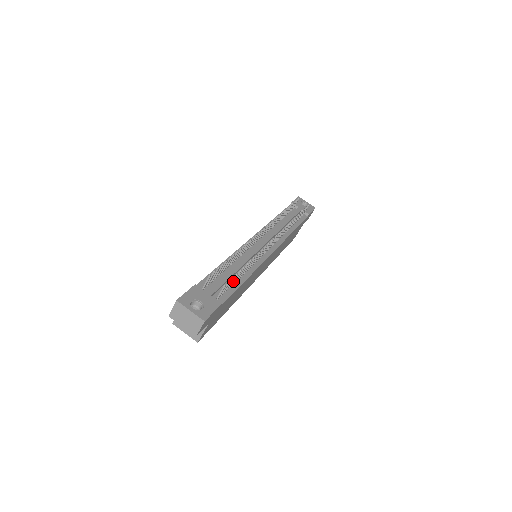
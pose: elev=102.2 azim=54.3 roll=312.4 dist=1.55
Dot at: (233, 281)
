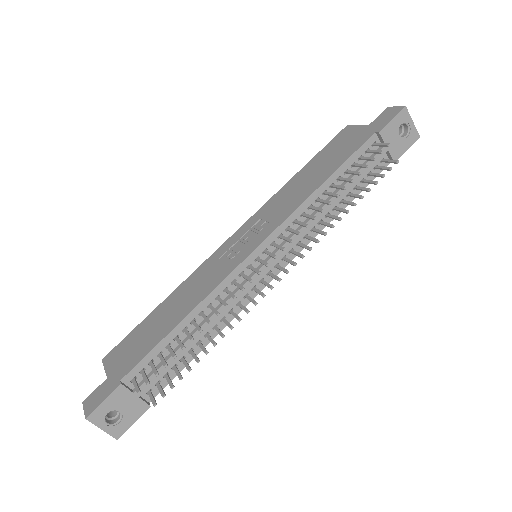
Dot at: (178, 373)
